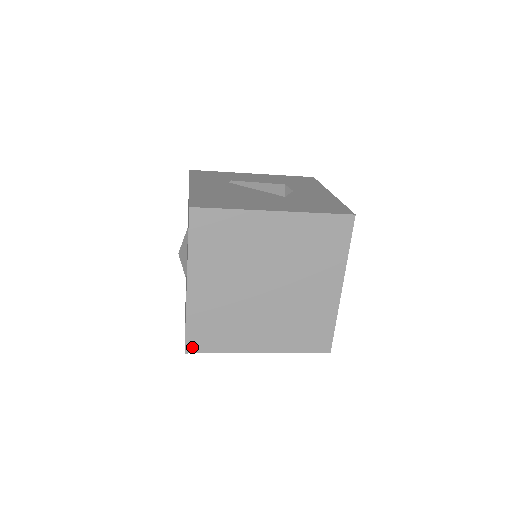
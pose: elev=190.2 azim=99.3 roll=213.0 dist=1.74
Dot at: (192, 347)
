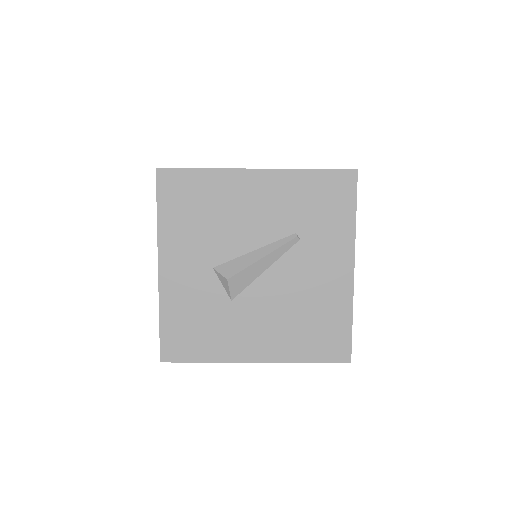
Dot at: occluded
